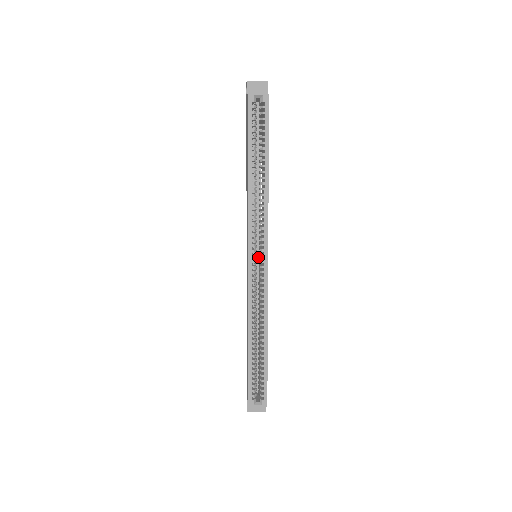
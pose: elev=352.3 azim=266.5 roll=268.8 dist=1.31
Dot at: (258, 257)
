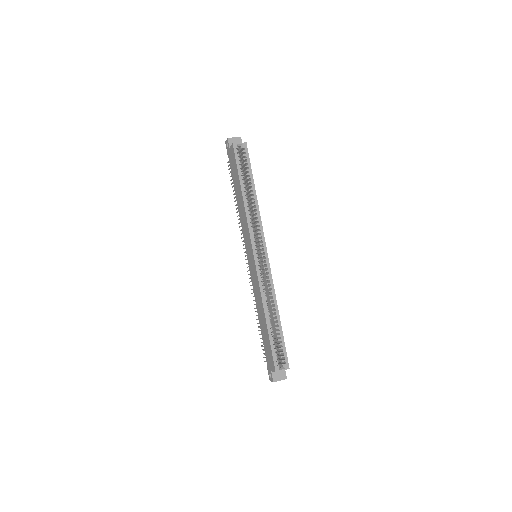
Dot at: occluded
